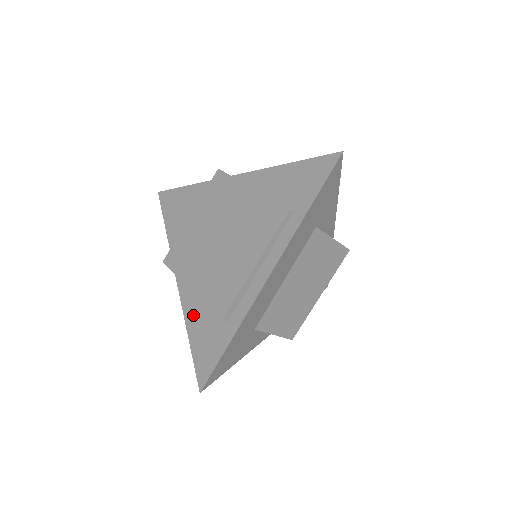
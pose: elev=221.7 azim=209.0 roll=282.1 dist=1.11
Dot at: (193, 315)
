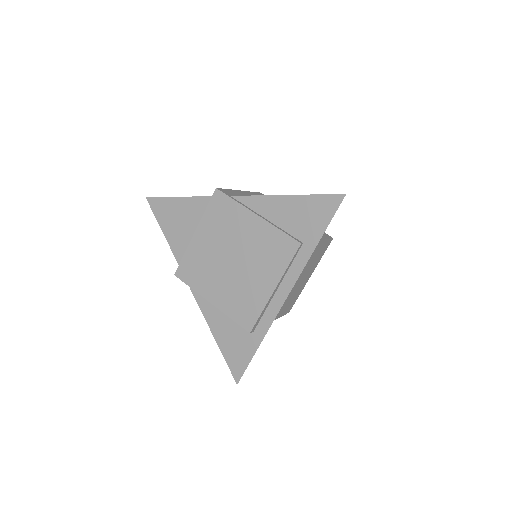
Dot at: (216, 323)
